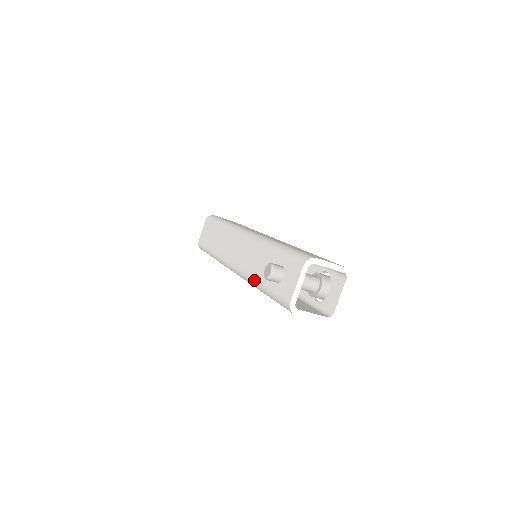
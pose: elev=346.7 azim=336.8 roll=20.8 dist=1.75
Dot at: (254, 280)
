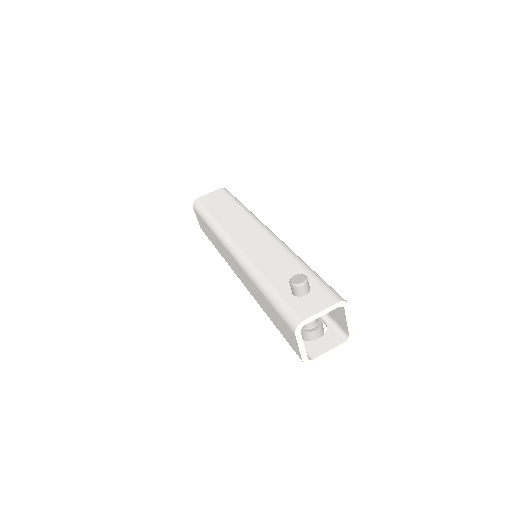
Dot at: (261, 274)
